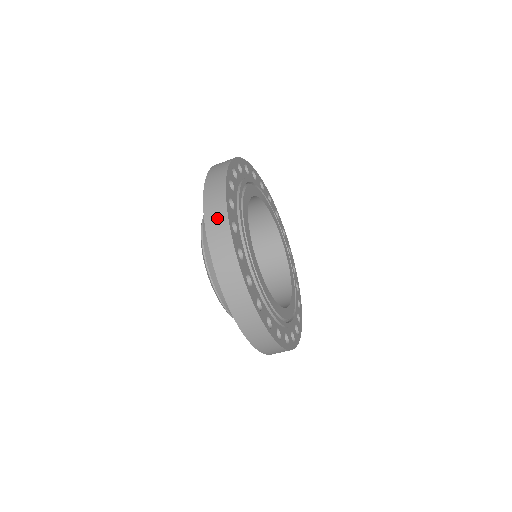
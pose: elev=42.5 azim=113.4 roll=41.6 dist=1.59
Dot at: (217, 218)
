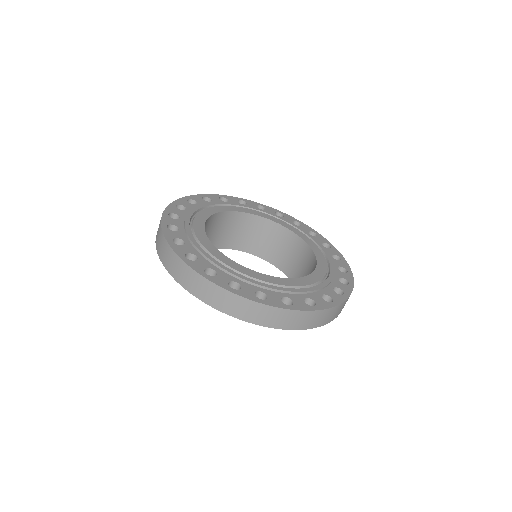
Dot at: (173, 263)
